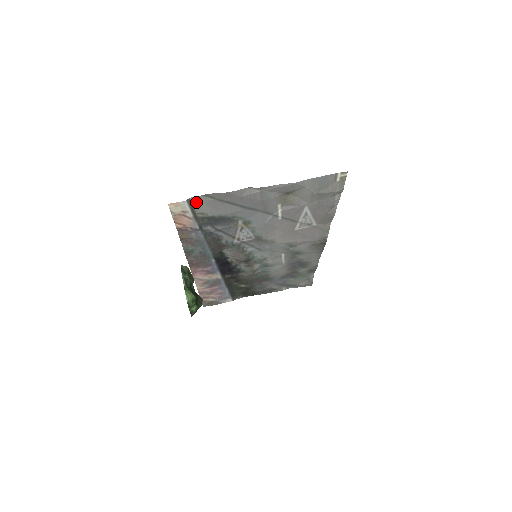
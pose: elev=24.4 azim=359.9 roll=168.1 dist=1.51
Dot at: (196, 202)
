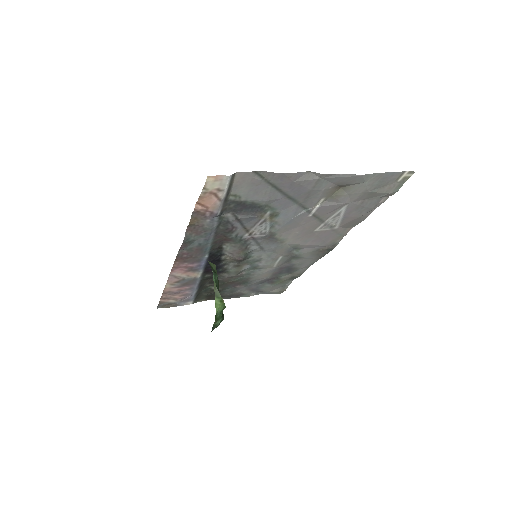
Dot at: (239, 179)
